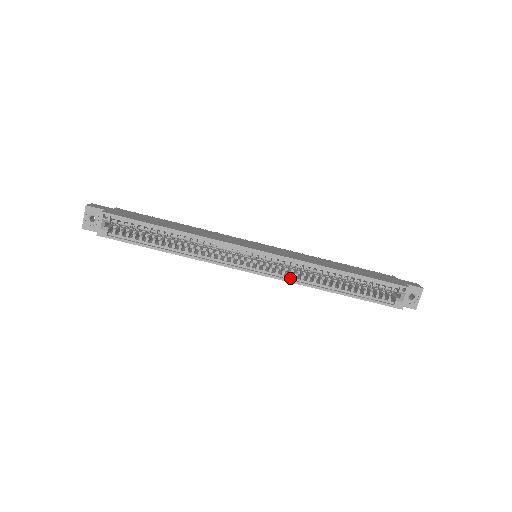
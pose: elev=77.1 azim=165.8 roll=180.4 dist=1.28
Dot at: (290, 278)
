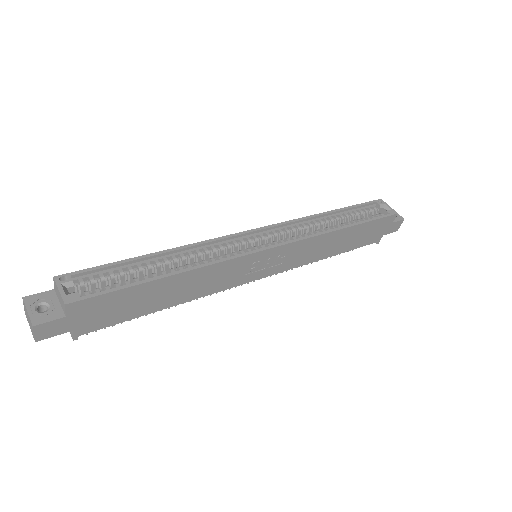
Dot at: (303, 238)
